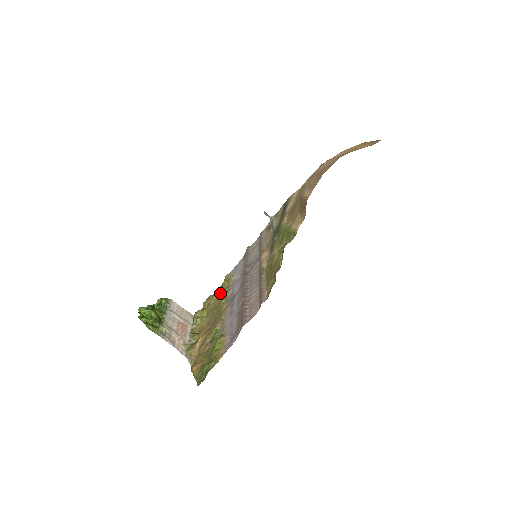
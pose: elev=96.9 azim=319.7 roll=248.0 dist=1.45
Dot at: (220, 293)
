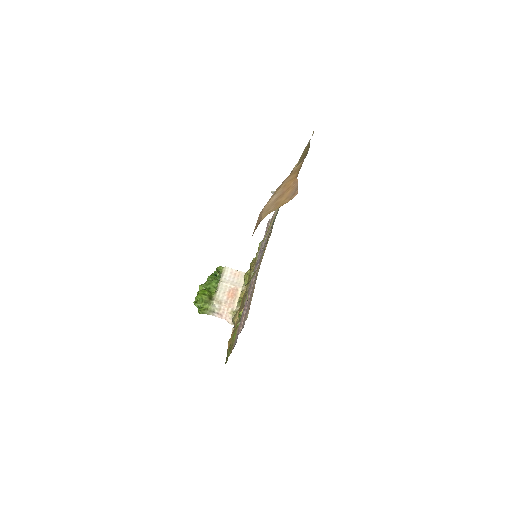
Dot at: occluded
